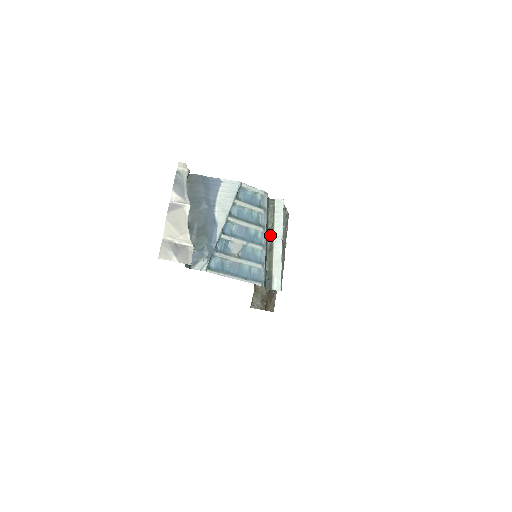
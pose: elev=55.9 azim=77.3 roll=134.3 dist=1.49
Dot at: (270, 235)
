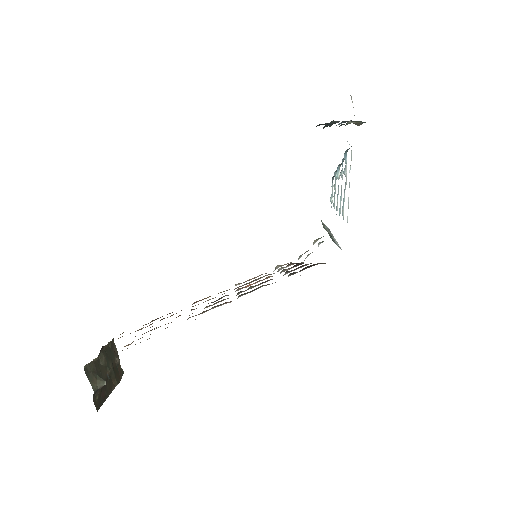
Dot at: (325, 229)
